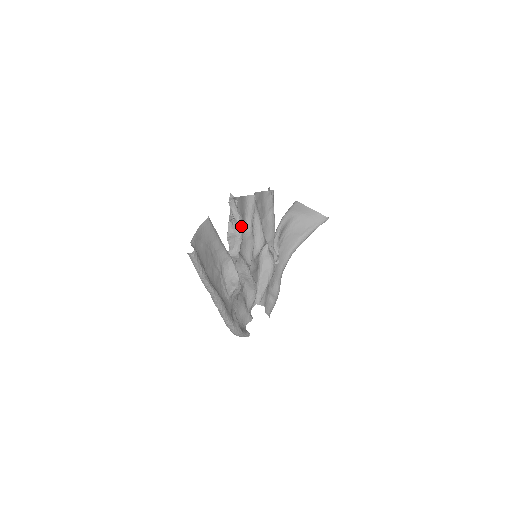
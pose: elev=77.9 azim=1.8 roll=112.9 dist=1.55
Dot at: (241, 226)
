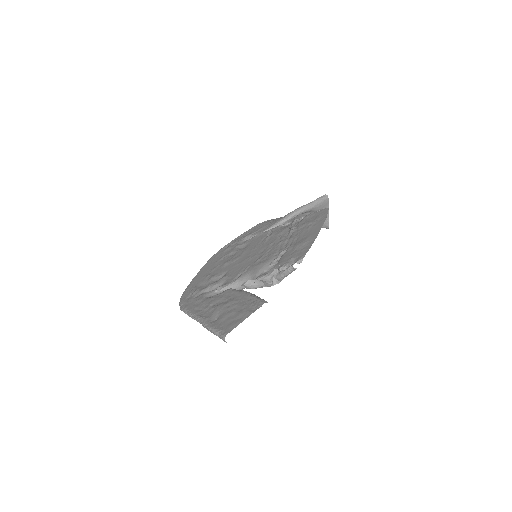
Dot at: (277, 281)
